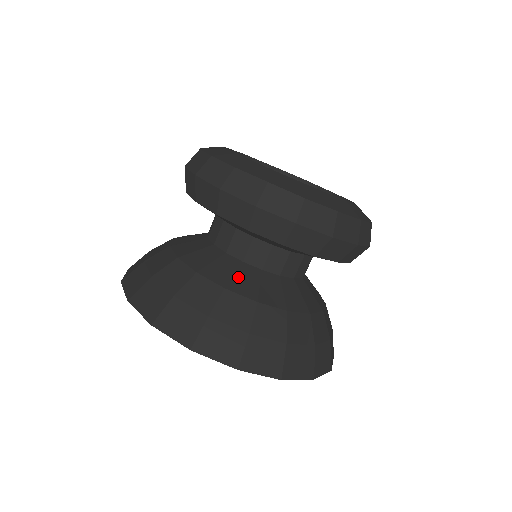
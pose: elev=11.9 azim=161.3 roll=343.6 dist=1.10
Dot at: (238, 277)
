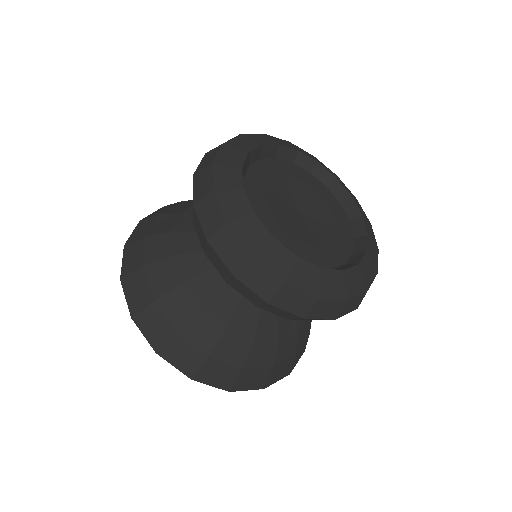
Dot at: (191, 256)
